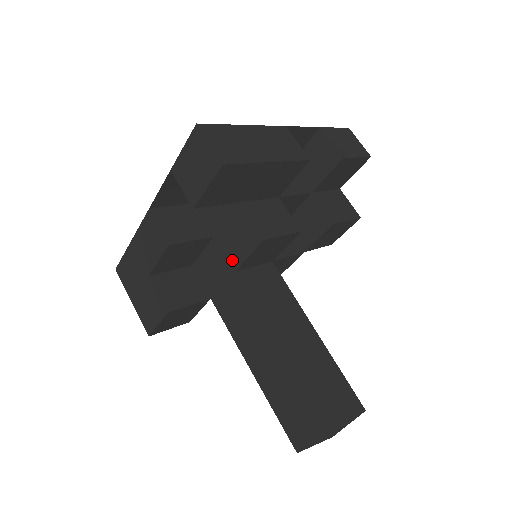
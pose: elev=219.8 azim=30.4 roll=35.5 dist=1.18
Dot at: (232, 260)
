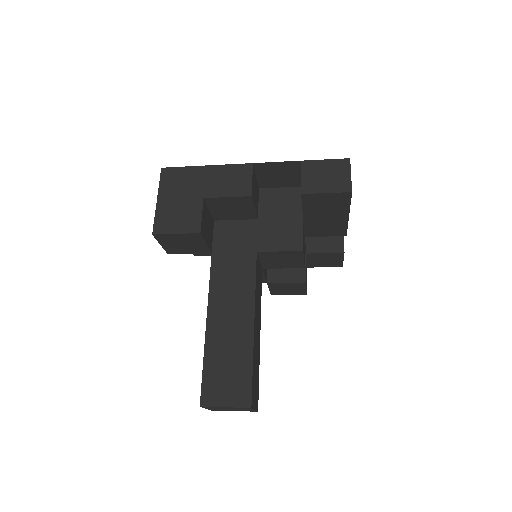
Dot at: (261, 243)
